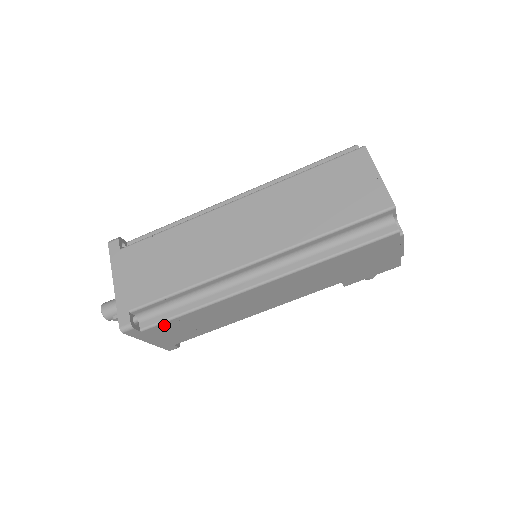
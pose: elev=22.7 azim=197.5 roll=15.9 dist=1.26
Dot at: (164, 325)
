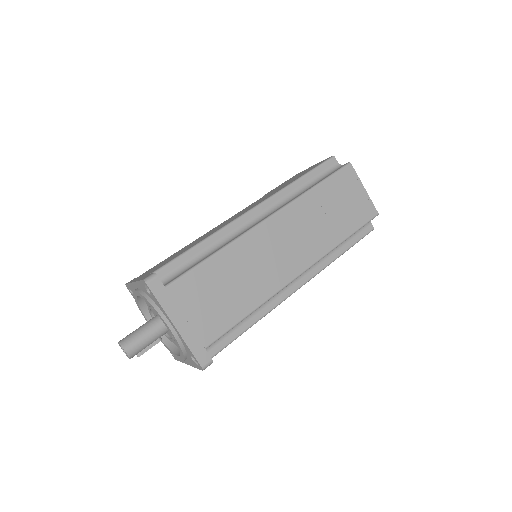
Dot at: occluded
